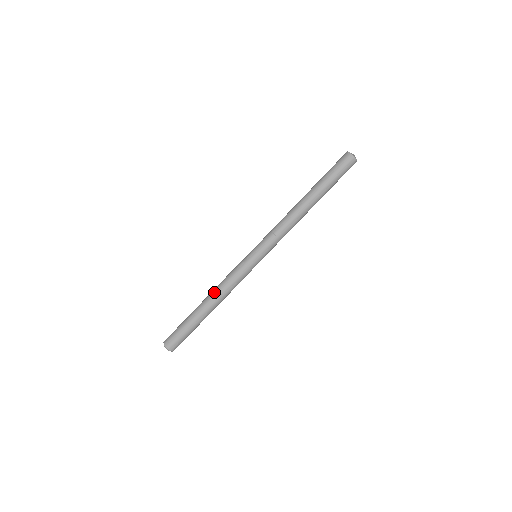
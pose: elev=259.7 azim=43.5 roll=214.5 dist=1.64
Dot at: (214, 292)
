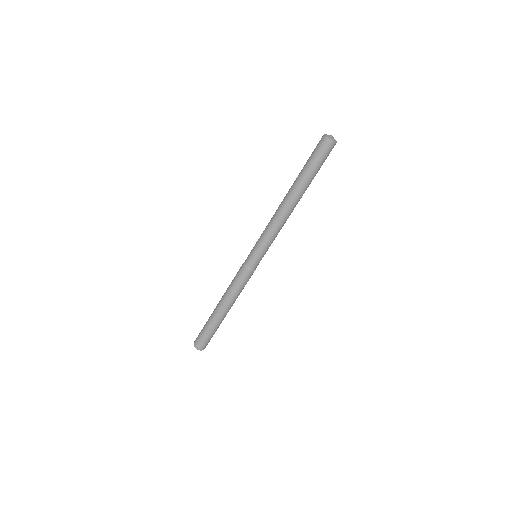
Dot at: (227, 298)
